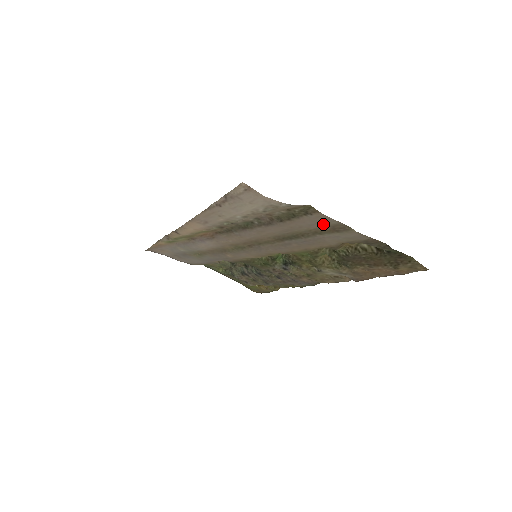
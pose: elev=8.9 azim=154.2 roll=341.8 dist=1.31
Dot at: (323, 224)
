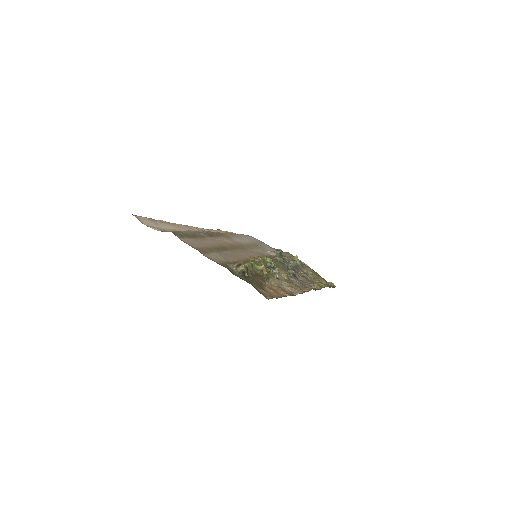
Dot at: (197, 246)
